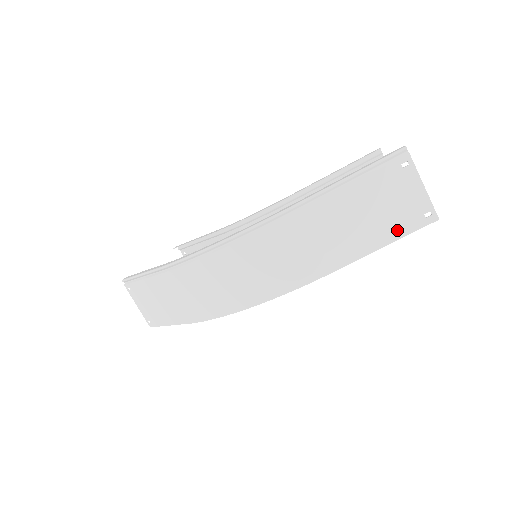
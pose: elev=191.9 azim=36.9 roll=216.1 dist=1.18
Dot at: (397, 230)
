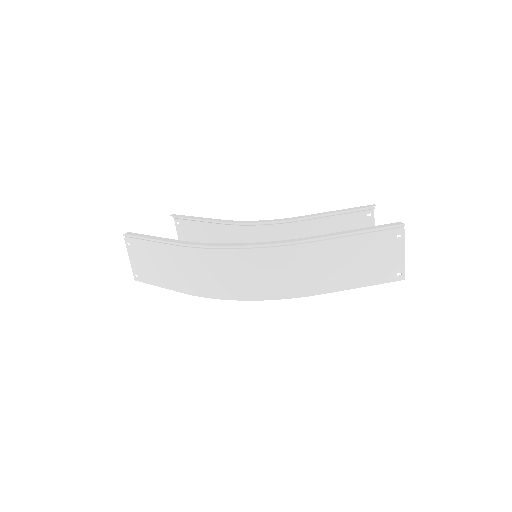
Dot at: (376, 278)
